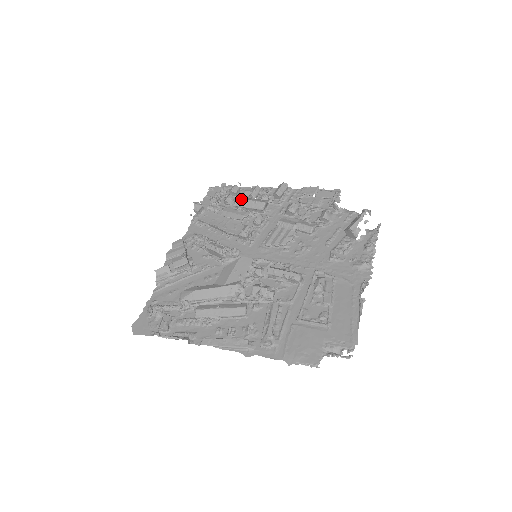
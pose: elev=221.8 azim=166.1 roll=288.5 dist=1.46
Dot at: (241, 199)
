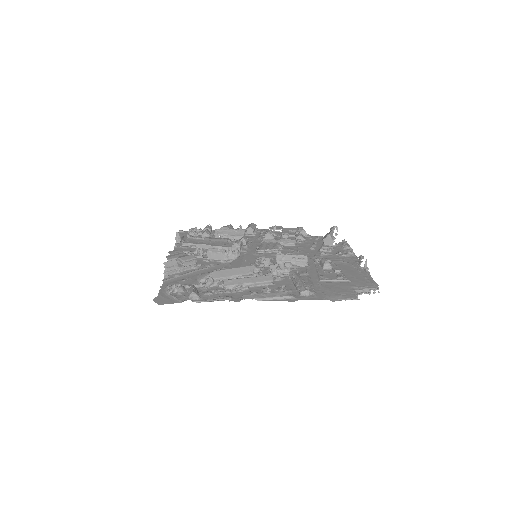
Dot at: (221, 229)
